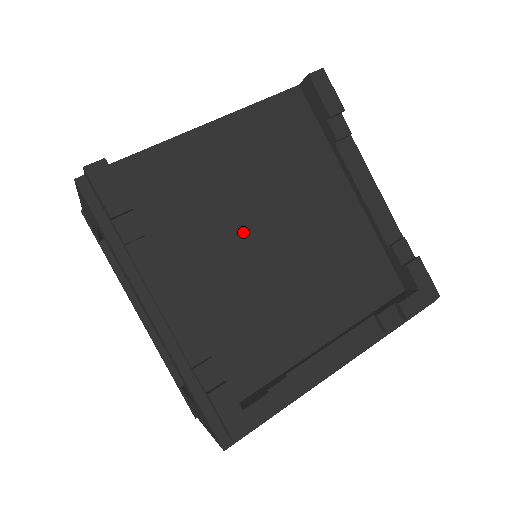
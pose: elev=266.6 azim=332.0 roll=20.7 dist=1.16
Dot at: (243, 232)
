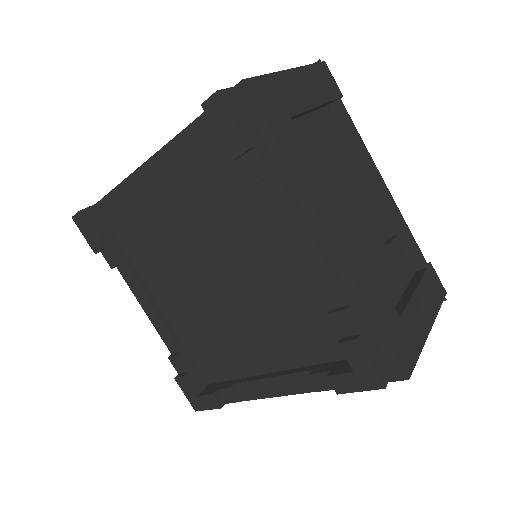
Dot at: (191, 265)
